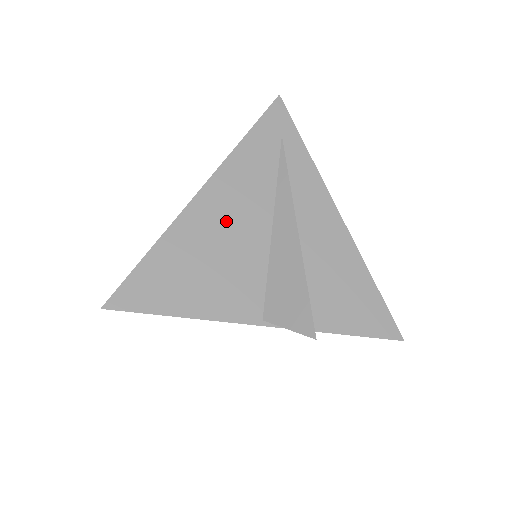
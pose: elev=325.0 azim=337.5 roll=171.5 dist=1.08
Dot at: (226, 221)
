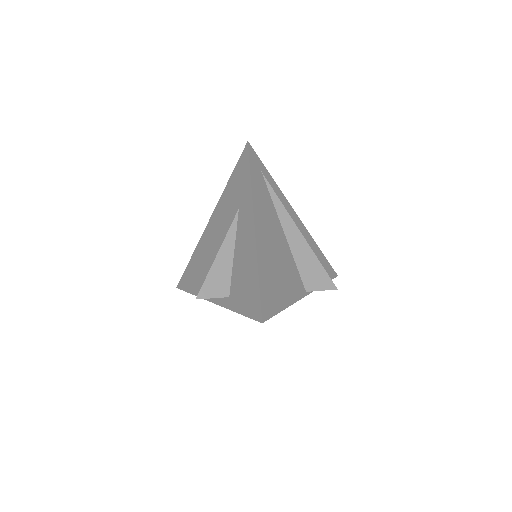
Dot at: (271, 239)
